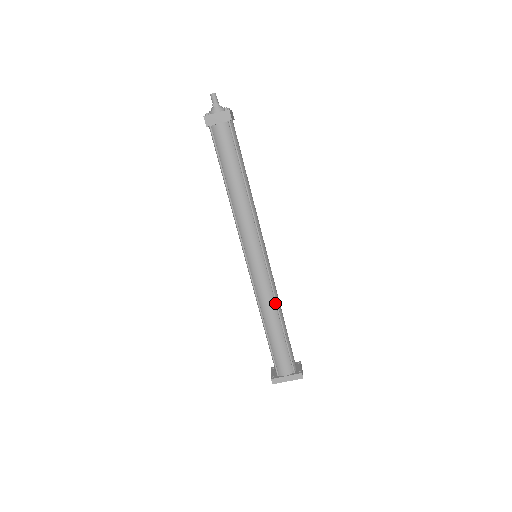
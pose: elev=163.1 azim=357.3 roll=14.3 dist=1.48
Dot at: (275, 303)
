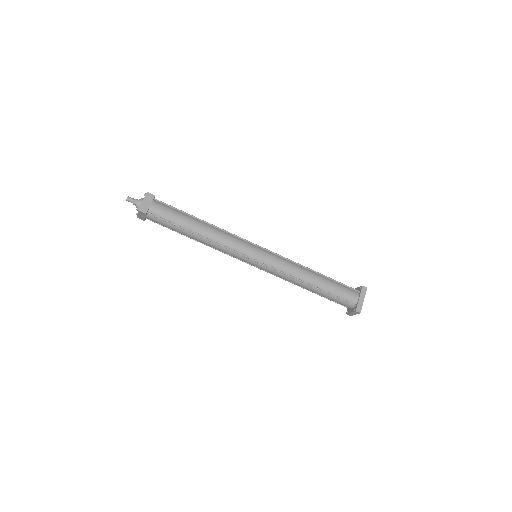
Dot at: (299, 266)
